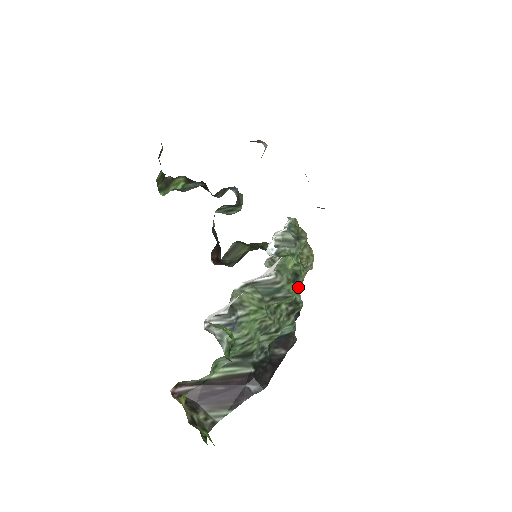
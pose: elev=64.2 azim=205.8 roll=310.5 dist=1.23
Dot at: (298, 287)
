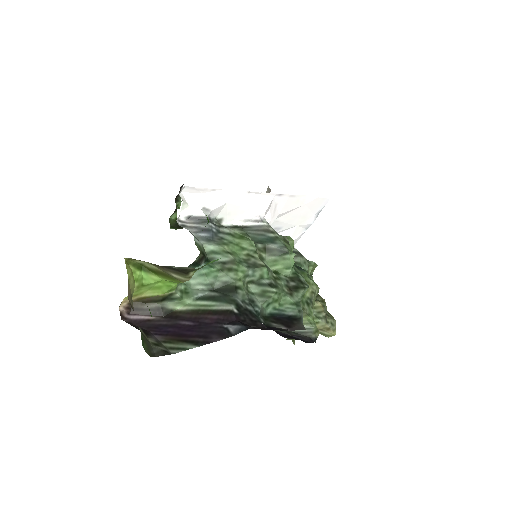
Dot at: (303, 274)
